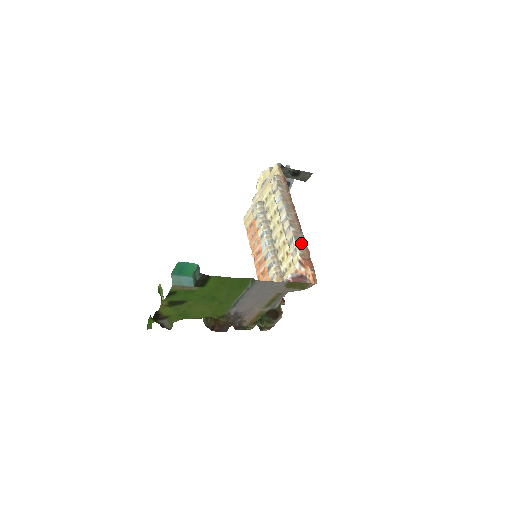
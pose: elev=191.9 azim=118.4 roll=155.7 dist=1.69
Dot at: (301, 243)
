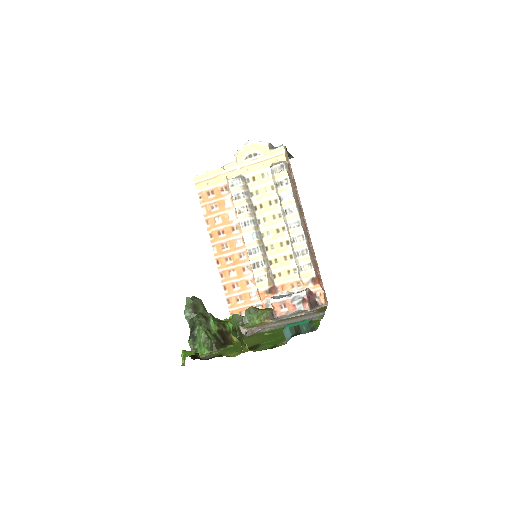
Dot at: (313, 257)
